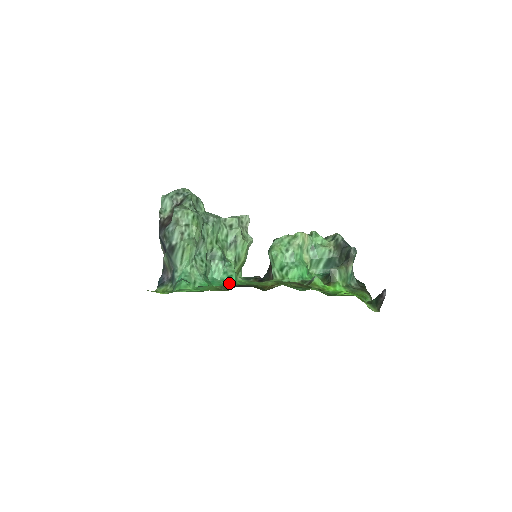
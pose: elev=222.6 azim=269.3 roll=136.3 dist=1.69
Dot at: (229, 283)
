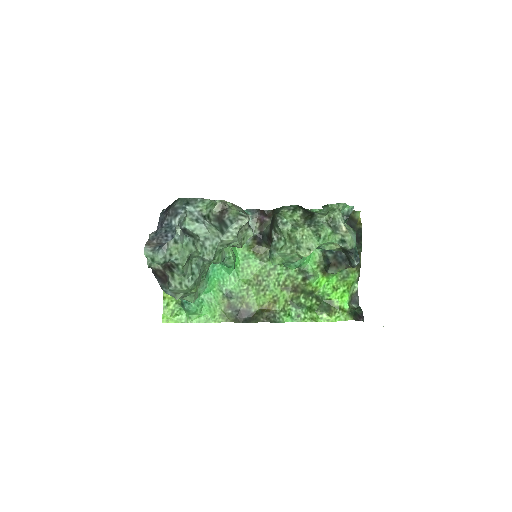
Dot at: (229, 273)
